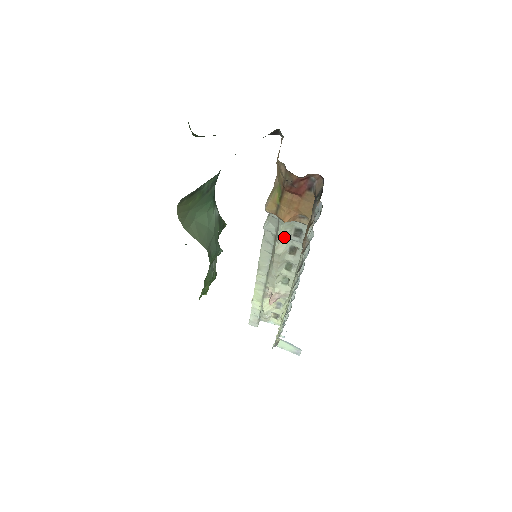
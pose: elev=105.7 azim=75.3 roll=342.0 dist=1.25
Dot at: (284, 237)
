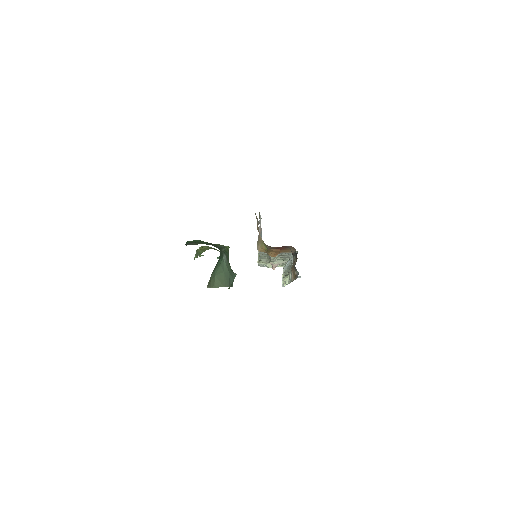
Dot at: (275, 257)
